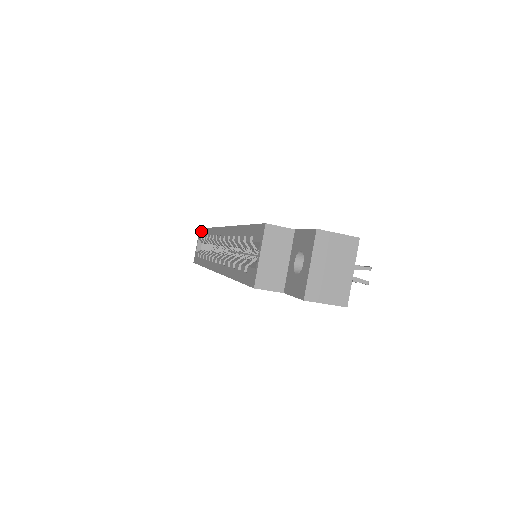
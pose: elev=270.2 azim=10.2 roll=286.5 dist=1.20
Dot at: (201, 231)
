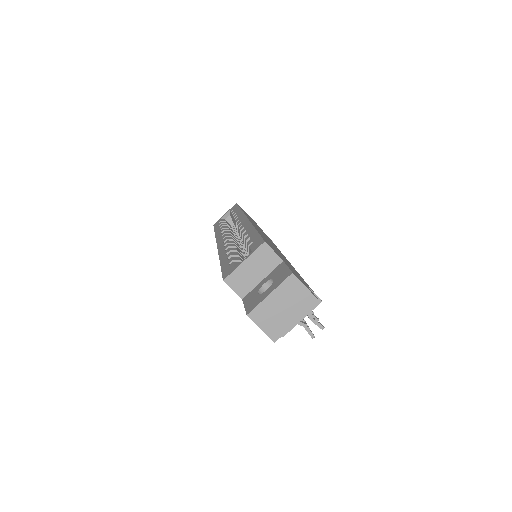
Dot at: (235, 206)
